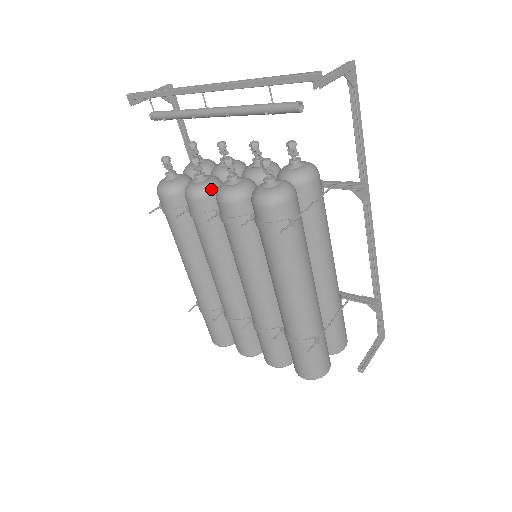
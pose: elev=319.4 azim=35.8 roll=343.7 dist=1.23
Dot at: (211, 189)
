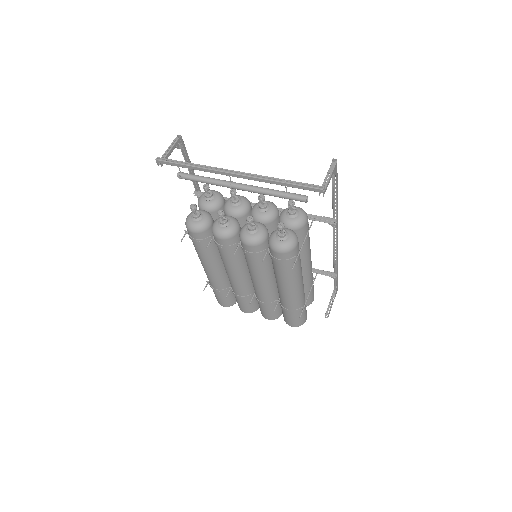
Dot at: (234, 231)
